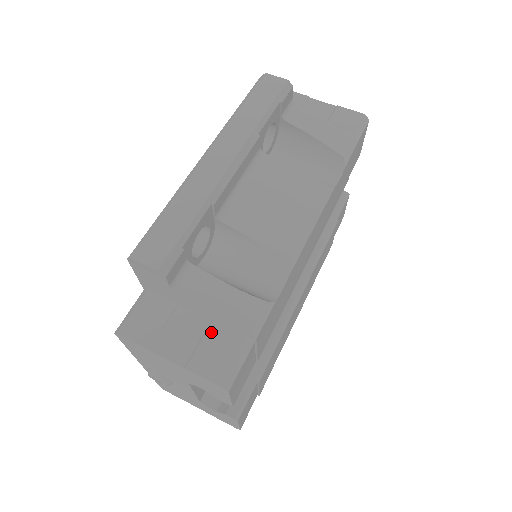
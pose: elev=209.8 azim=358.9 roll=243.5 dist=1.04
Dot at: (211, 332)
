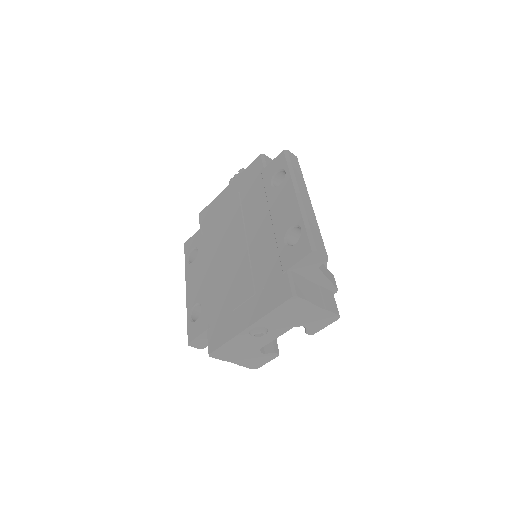
Dot at: (323, 291)
